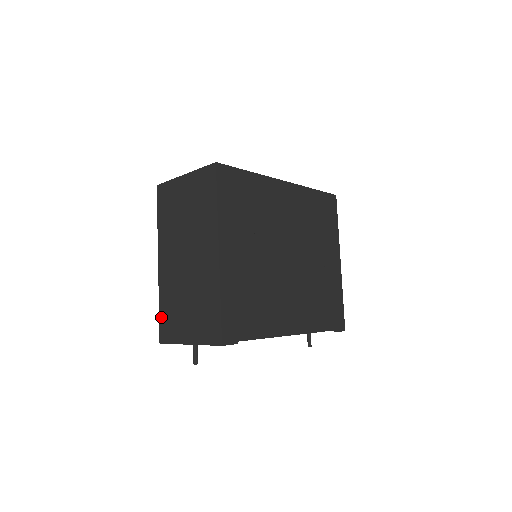
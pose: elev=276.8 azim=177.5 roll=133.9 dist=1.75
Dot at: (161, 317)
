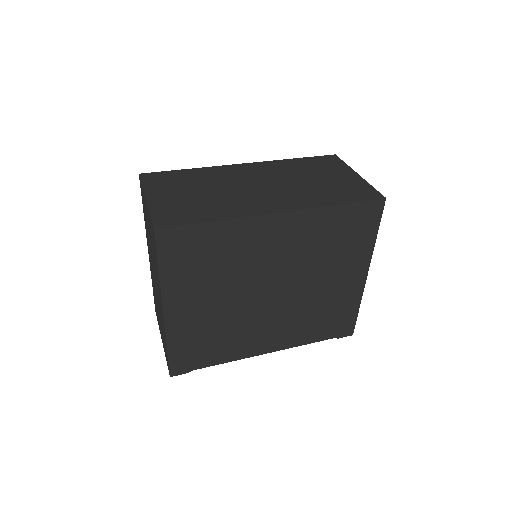
Dot at: (153, 295)
